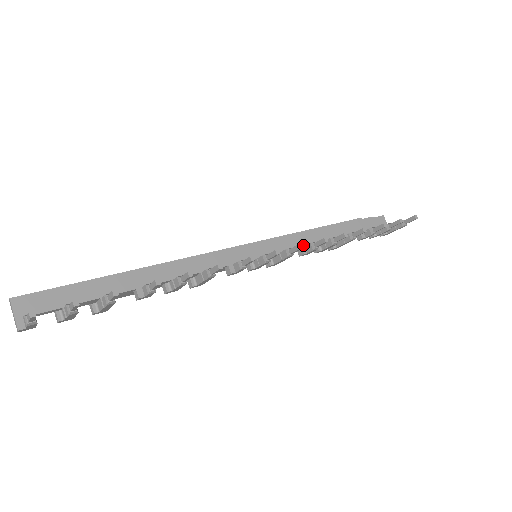
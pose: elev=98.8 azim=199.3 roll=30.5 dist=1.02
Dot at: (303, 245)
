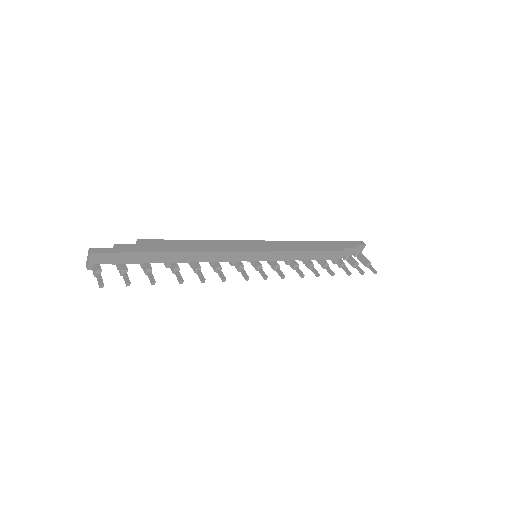
Dot at: (291, 259)
